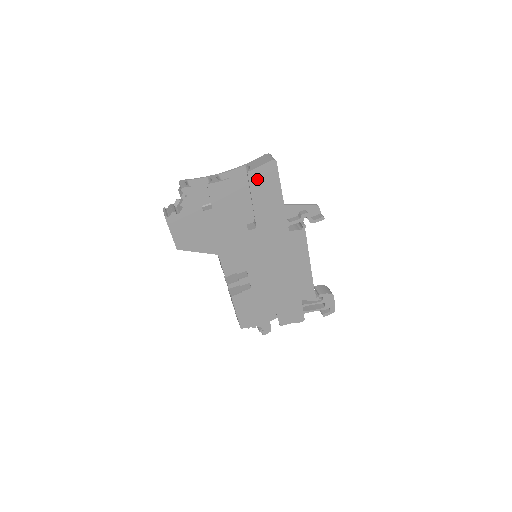
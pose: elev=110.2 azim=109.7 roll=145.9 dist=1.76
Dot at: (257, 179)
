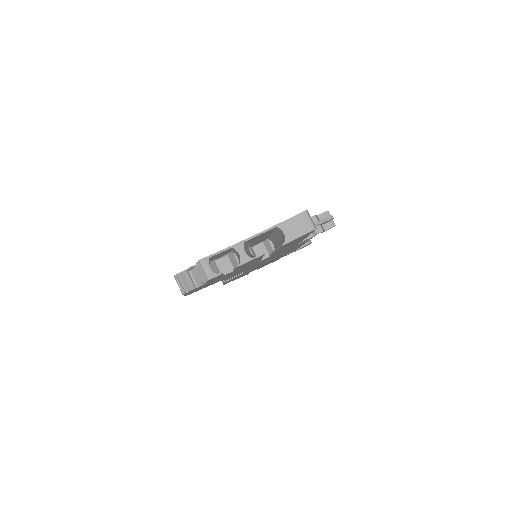
Dot at: (289, 243)
